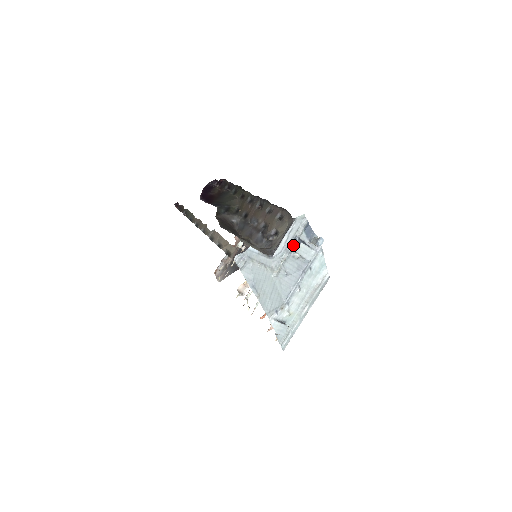
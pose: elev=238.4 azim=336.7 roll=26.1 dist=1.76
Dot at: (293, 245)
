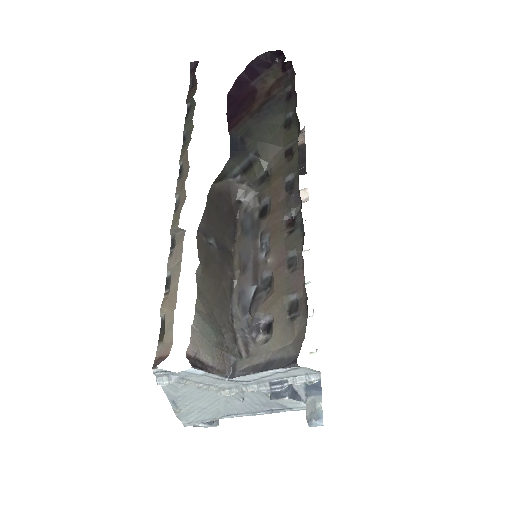
Dot at: (272, 389)
